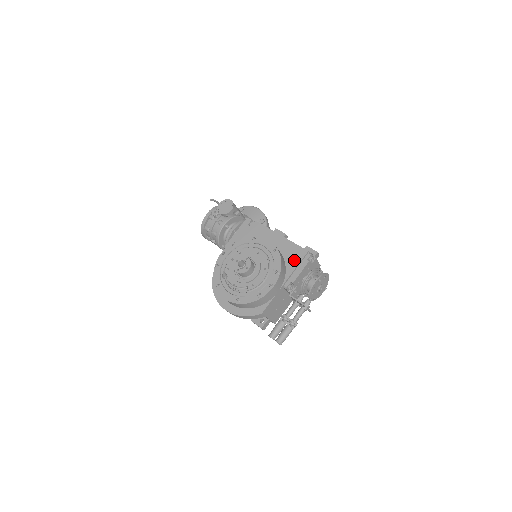
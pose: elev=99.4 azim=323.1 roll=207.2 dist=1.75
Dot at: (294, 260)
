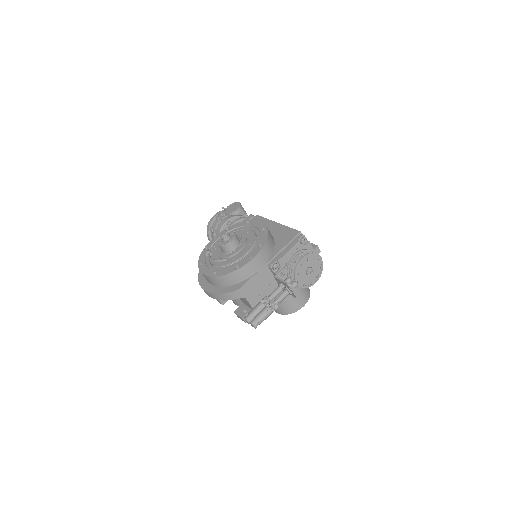
Dot at: (284, 240)
